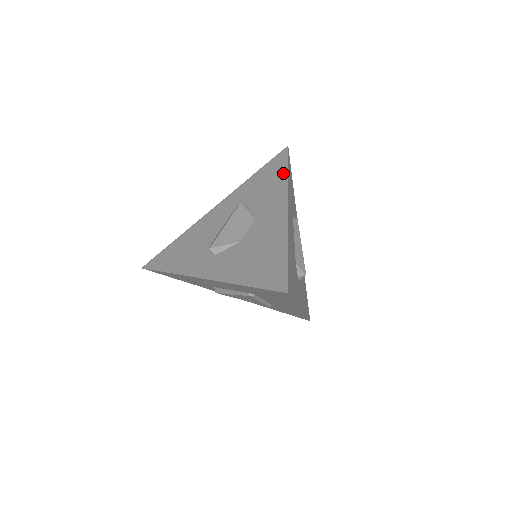
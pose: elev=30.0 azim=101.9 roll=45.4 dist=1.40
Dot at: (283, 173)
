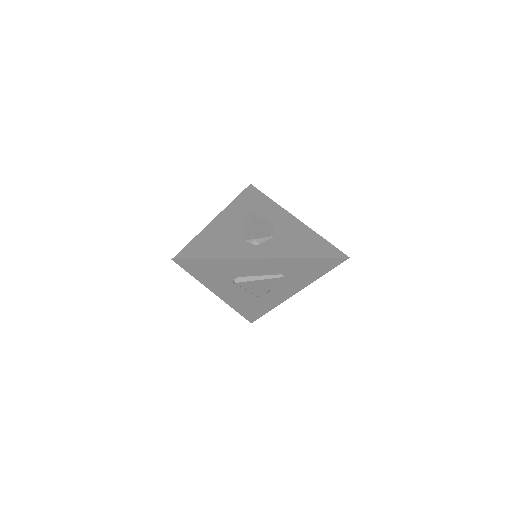
Dot at: (267, 199)
